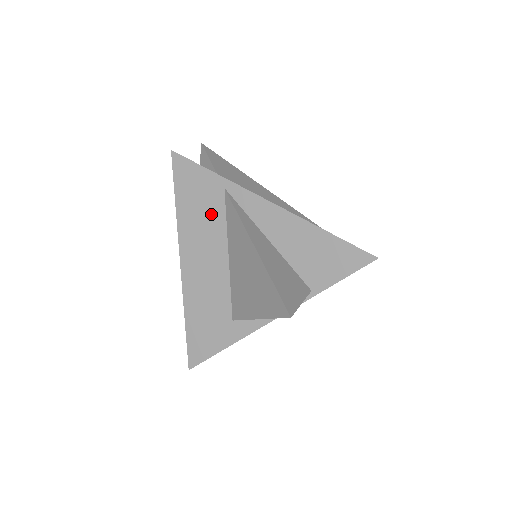
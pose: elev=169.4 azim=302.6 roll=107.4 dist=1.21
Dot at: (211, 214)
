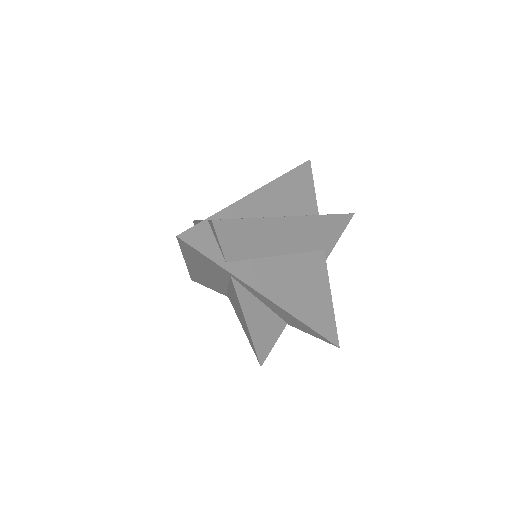
Dot at: (215, 272)
